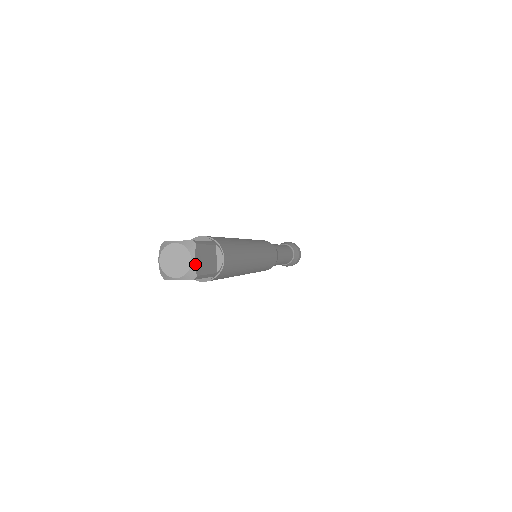
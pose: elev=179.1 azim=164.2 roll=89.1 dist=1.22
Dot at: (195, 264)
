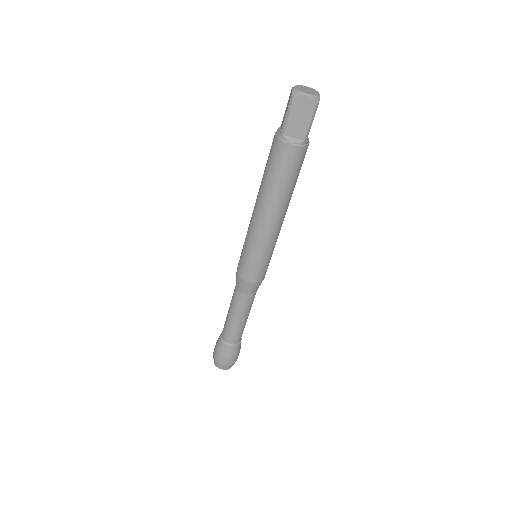
Dot at: (319, 98)
